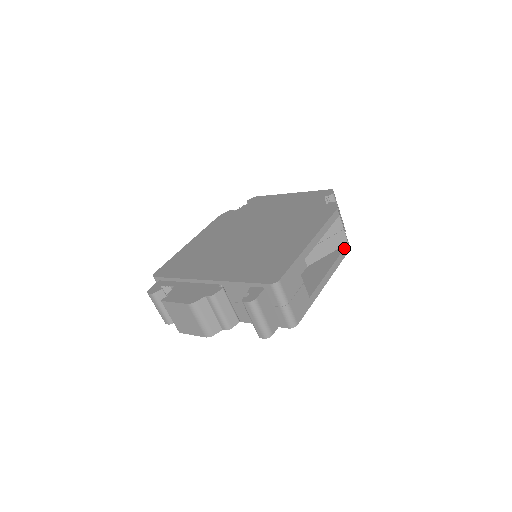
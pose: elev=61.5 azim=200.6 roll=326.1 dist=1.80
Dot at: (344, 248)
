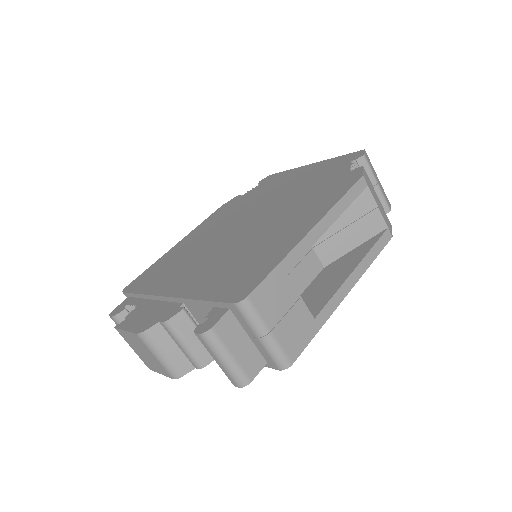
Dot at: (380, 236)
